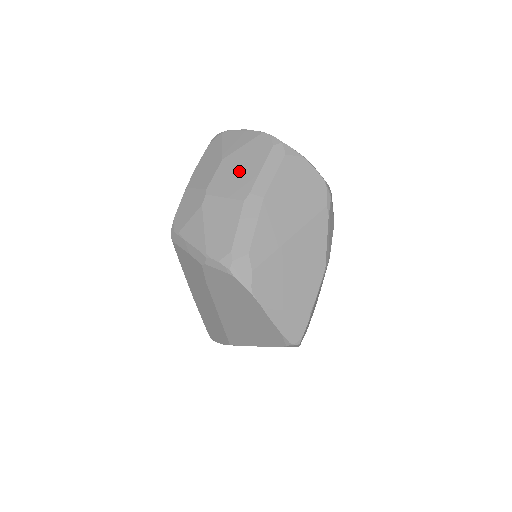
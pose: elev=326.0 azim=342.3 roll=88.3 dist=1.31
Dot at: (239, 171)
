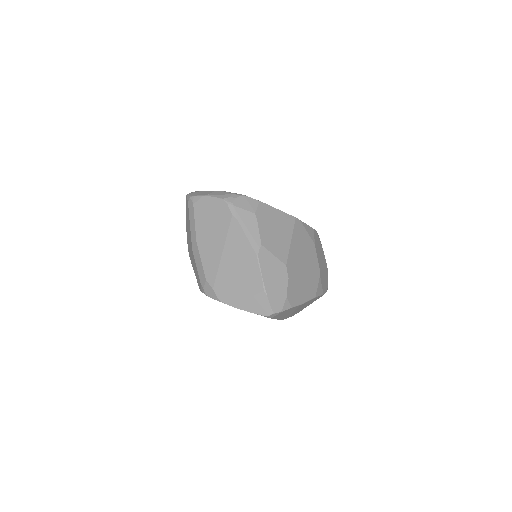
Dot at: (188, 229)
